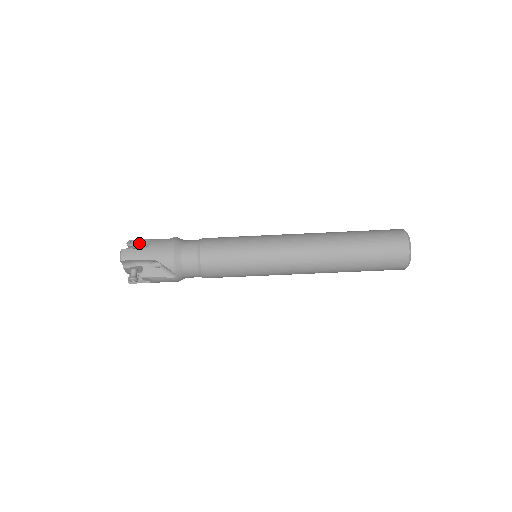
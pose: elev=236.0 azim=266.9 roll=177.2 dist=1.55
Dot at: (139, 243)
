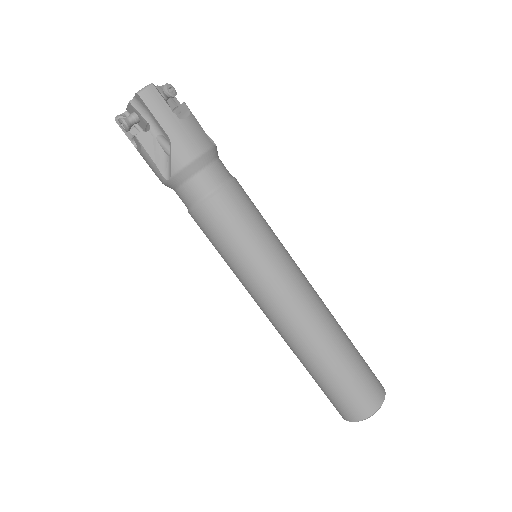
Dot at: occluded
